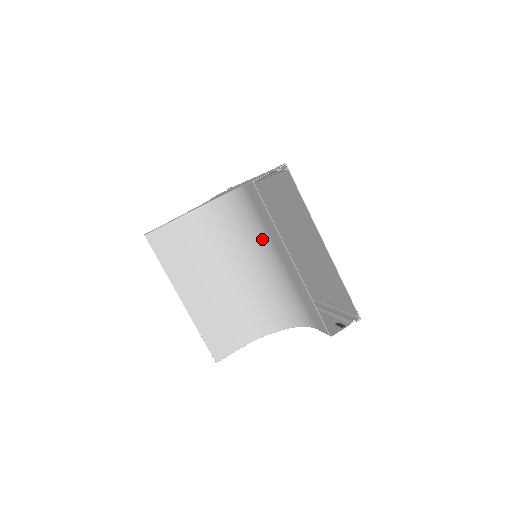
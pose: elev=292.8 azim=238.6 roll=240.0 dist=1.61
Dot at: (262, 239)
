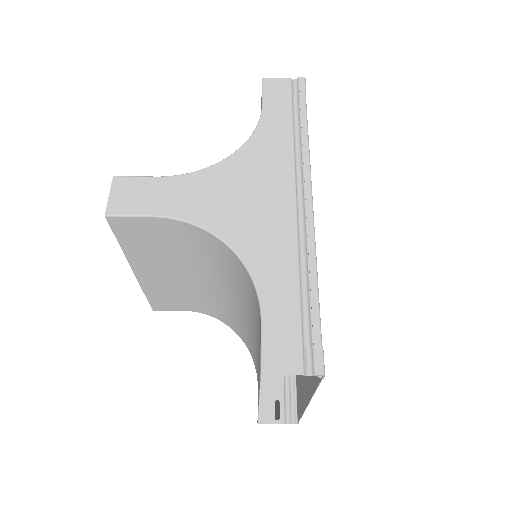
Dot at: (254, 322)
